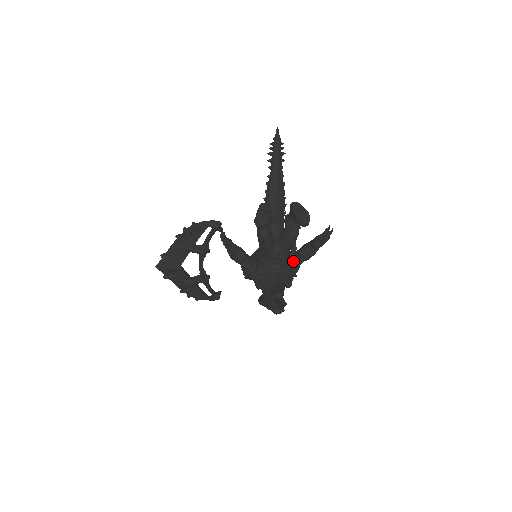
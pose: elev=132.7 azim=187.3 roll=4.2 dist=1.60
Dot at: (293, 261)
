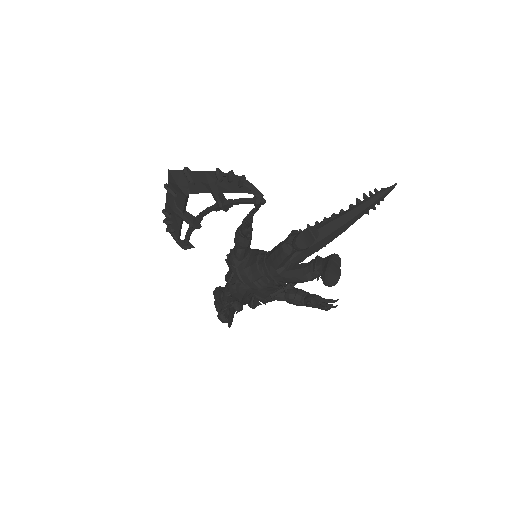
Dot at: occluded
